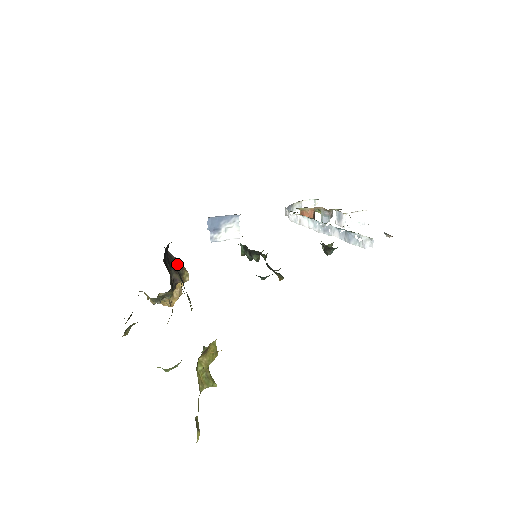
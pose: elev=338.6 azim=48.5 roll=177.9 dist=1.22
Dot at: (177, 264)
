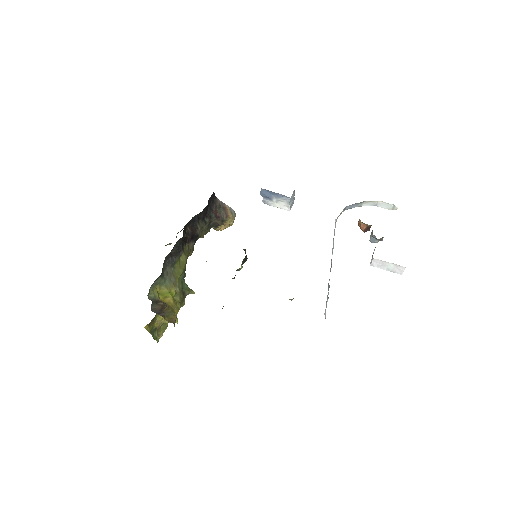
Dot at: (223, 212)
